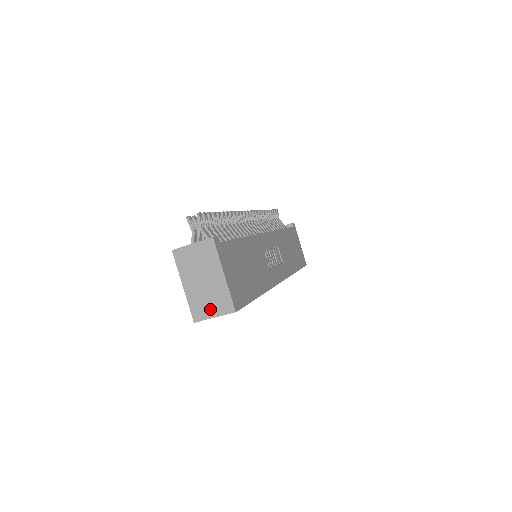
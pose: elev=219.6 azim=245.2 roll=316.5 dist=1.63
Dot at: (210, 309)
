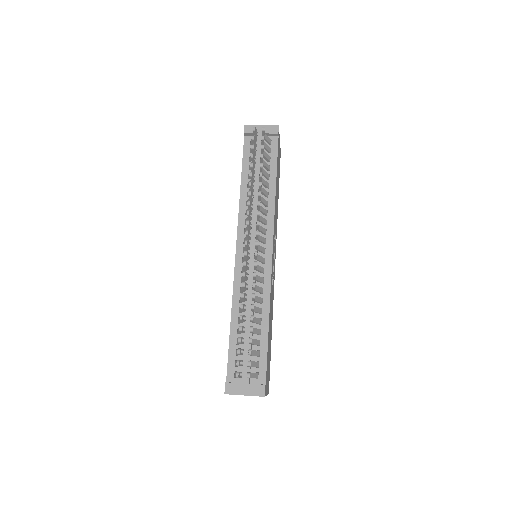
Dot at: occluded
